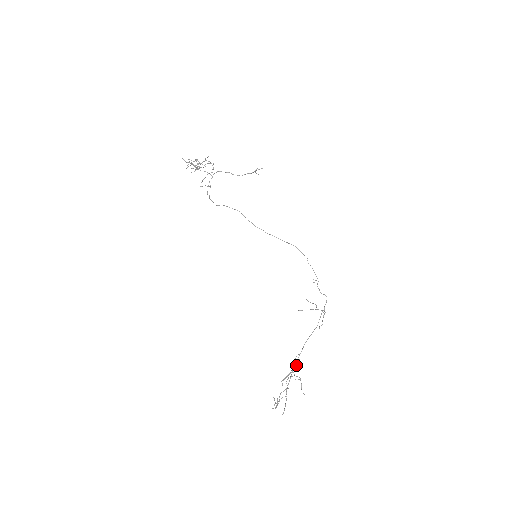
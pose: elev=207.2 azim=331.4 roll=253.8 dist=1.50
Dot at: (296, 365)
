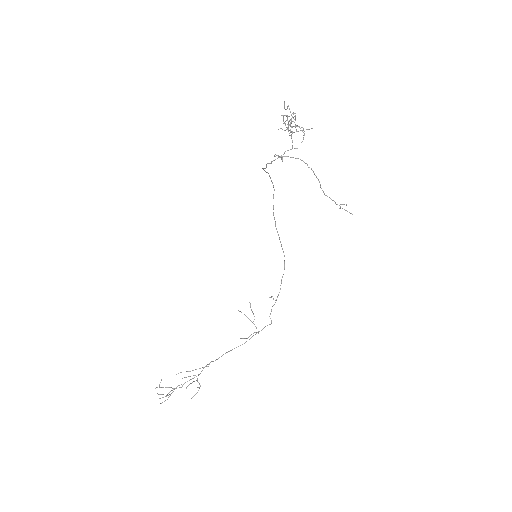
Dot at: (203, 367)
